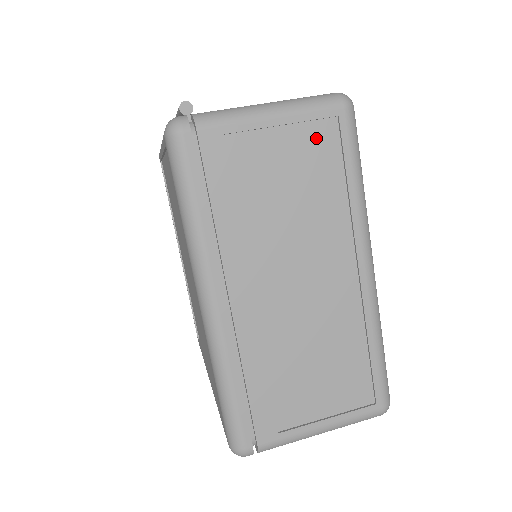
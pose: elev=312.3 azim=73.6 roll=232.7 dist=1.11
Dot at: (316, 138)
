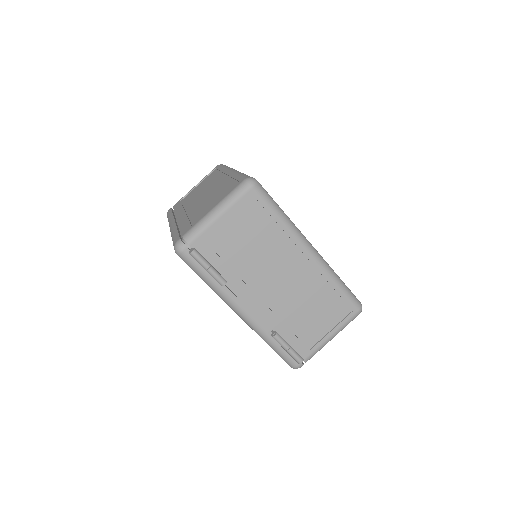
Dot at: occluded
